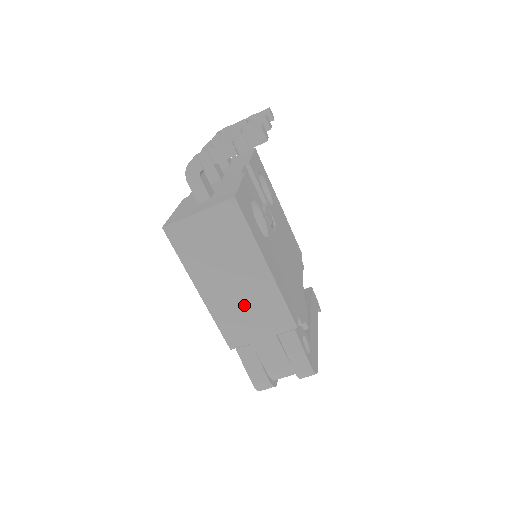
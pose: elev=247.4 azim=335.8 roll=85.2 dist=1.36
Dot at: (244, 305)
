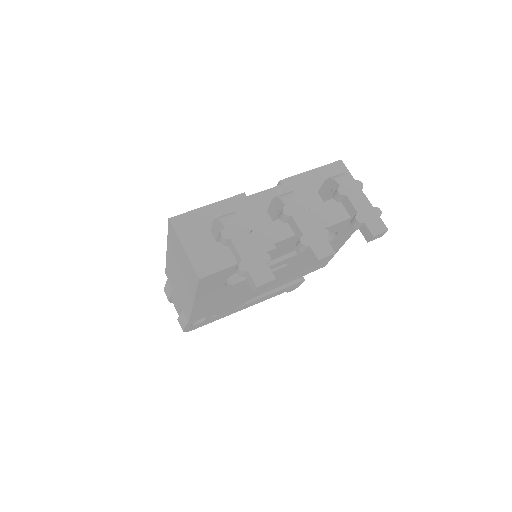
Dot at: (178, 284)
